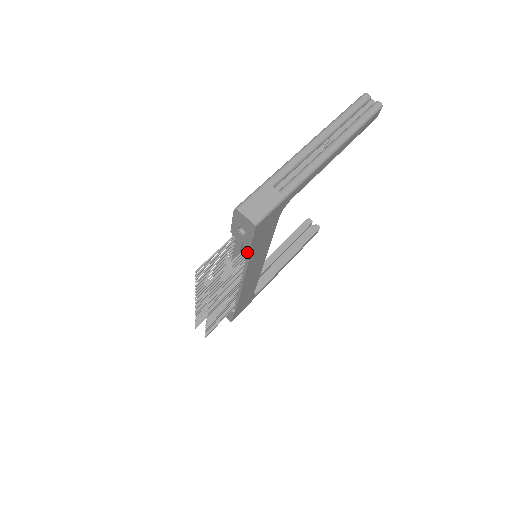
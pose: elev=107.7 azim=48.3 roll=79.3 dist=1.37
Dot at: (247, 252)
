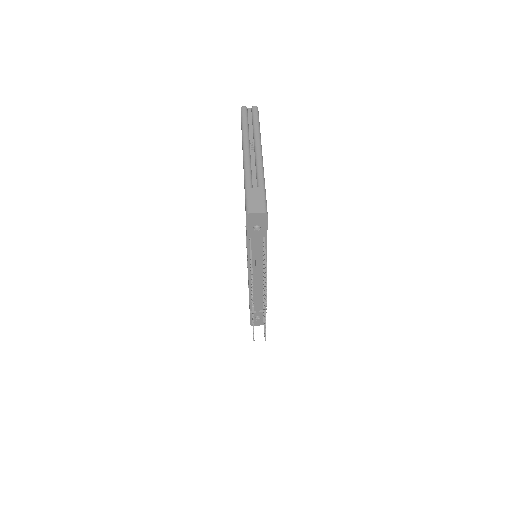
Dot at: occluded
